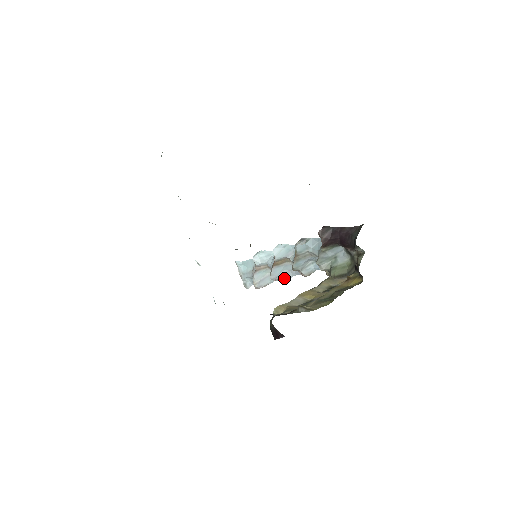
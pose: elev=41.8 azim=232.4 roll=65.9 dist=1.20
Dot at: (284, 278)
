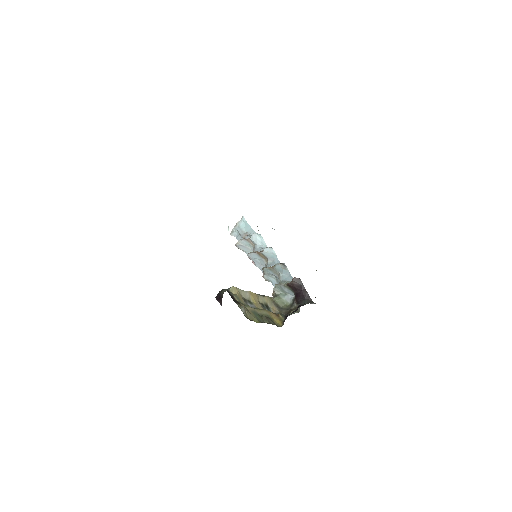
Dot at: (254, 262)
